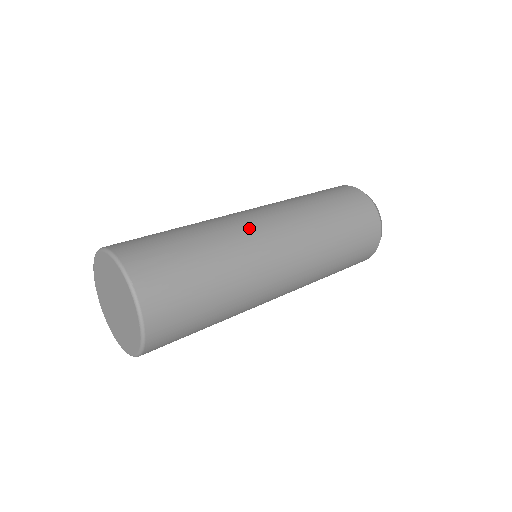
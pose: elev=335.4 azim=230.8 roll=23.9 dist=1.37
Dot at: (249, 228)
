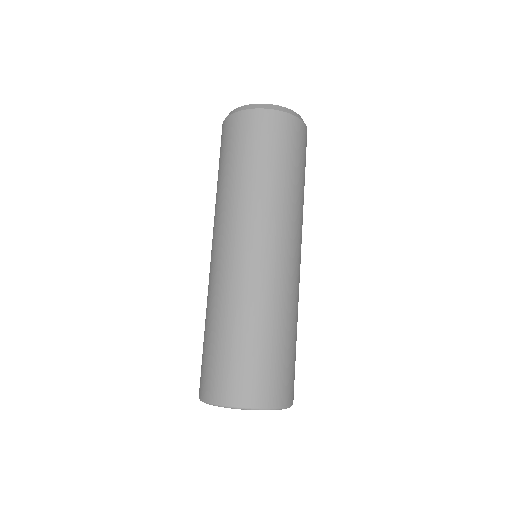
Dot at: (238, 273)
